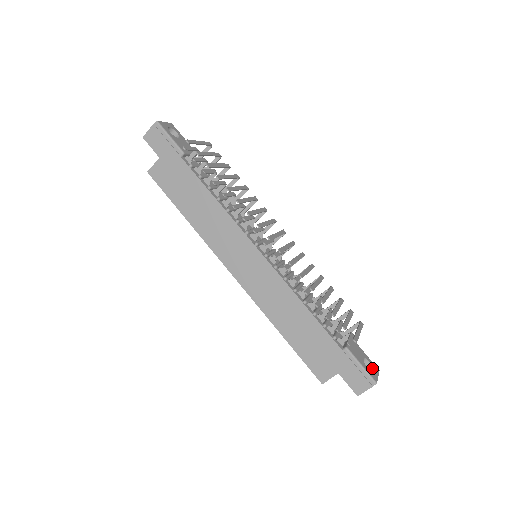
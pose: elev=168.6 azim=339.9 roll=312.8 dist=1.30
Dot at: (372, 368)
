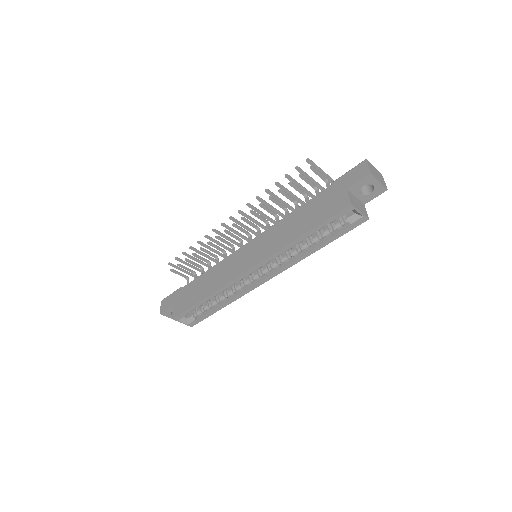
Dot at: occluded
